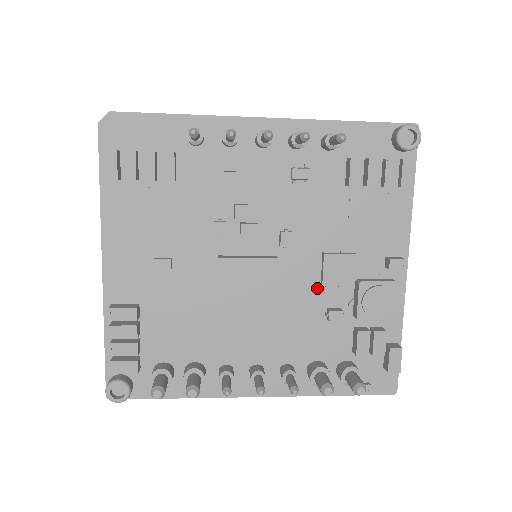
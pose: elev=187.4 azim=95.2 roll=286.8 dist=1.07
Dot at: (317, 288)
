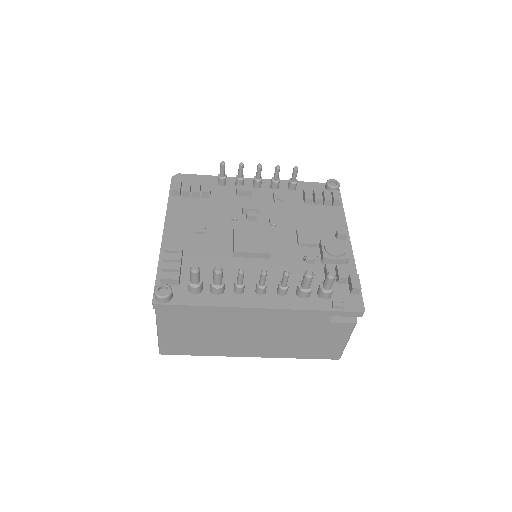
Dot at: (296, 248)
